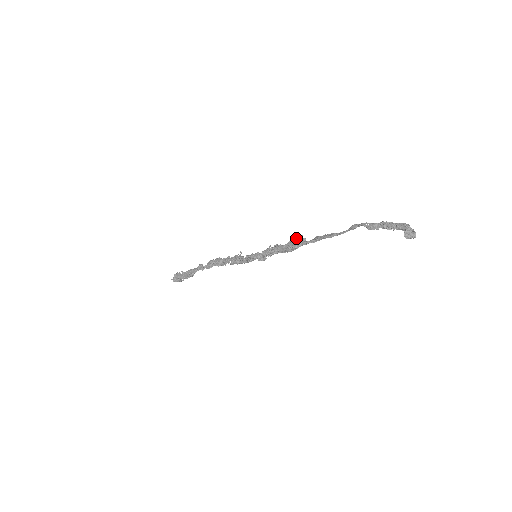
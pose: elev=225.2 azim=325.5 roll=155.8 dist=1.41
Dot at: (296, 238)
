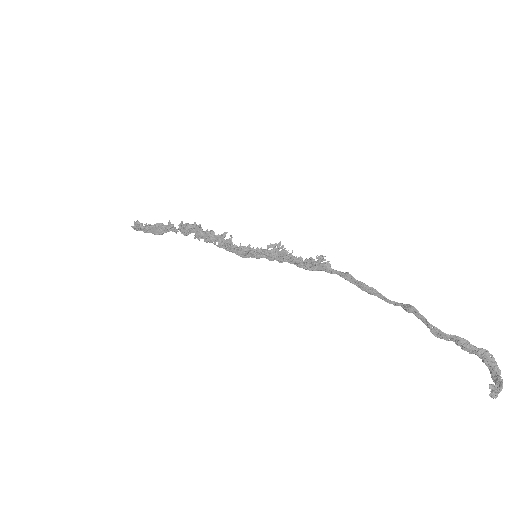
Dot at: (317, 262)
